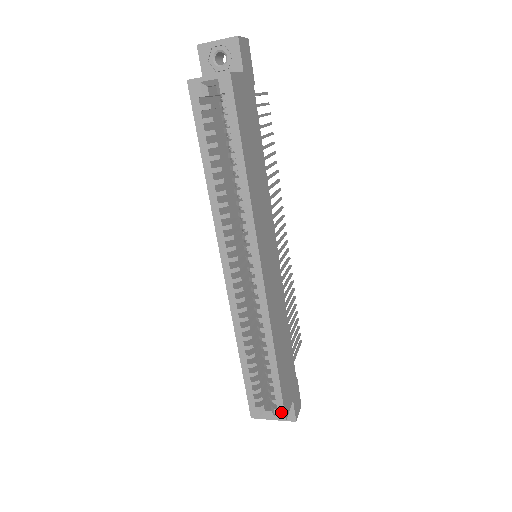
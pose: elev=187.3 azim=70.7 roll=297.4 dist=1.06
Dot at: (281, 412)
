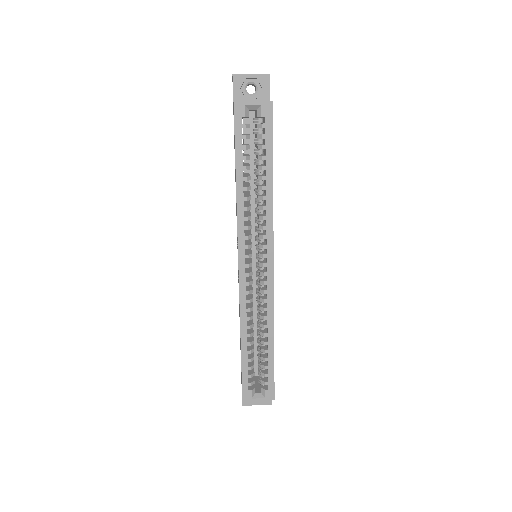
Dot at: (271, 392)
